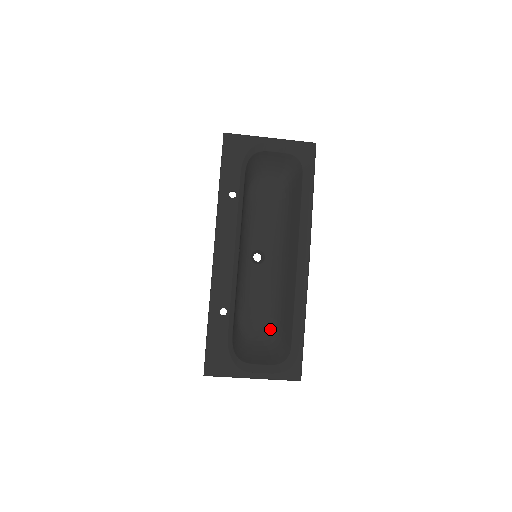
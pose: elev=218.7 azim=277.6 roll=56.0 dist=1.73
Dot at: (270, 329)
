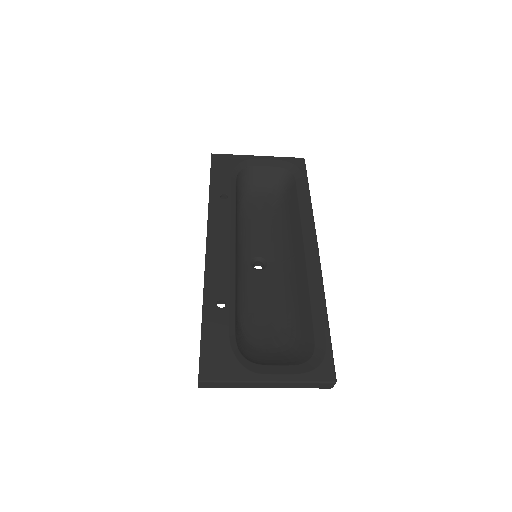
Dot at: (284, 334)
